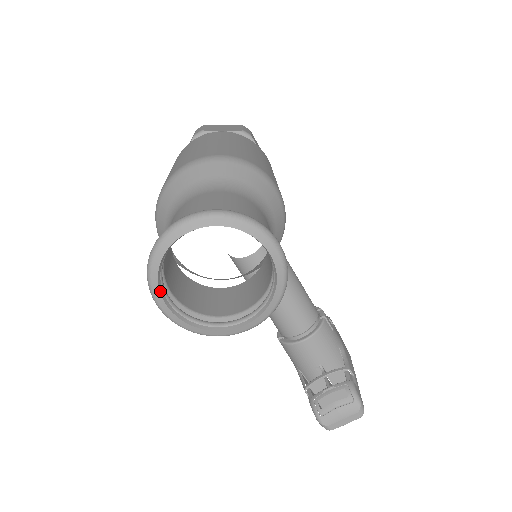
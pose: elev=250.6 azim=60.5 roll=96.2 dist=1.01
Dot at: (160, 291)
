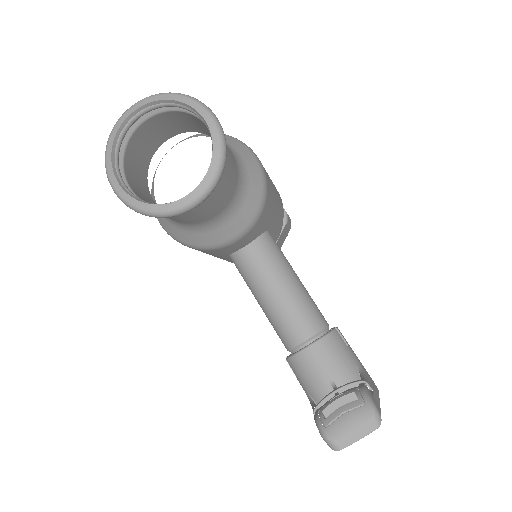
Dot at: (112, 166)
